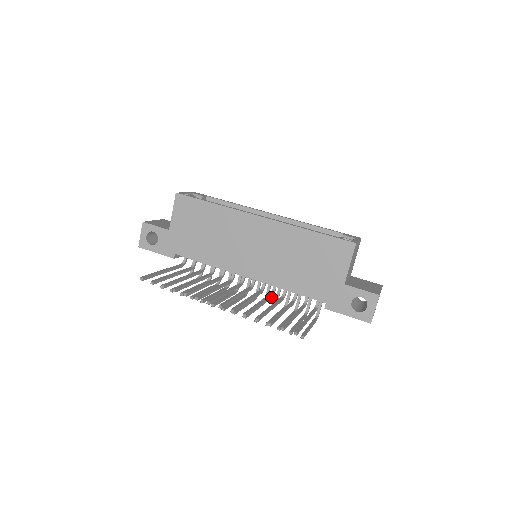
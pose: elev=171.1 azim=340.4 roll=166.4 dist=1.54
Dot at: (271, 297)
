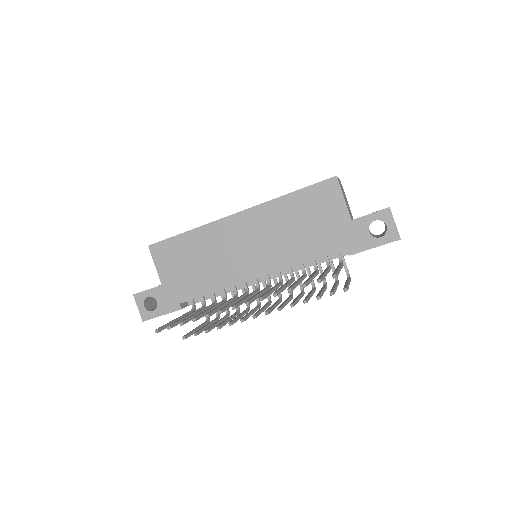
Dot at: (293, 281)
